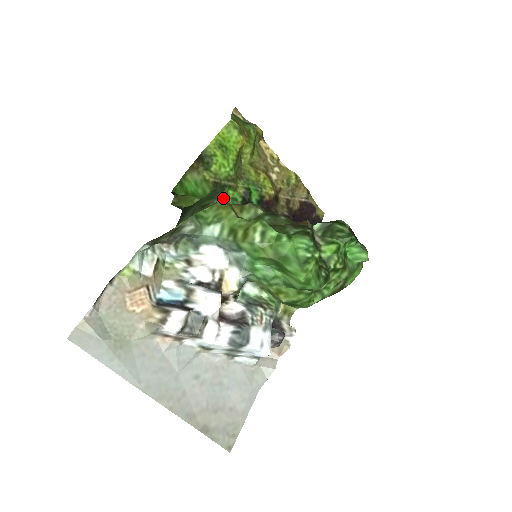
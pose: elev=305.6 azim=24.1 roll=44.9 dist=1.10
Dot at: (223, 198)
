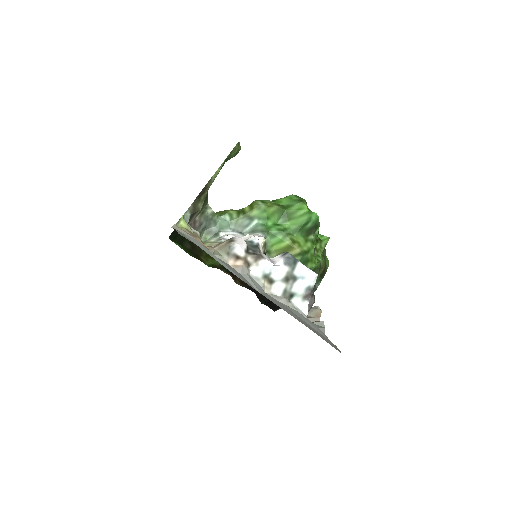
Dot at: (239, 148)
